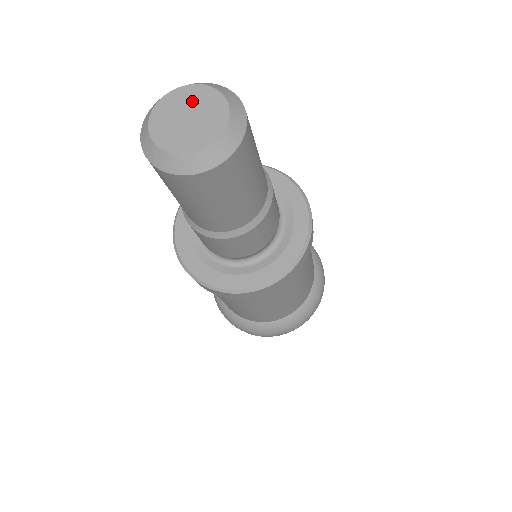
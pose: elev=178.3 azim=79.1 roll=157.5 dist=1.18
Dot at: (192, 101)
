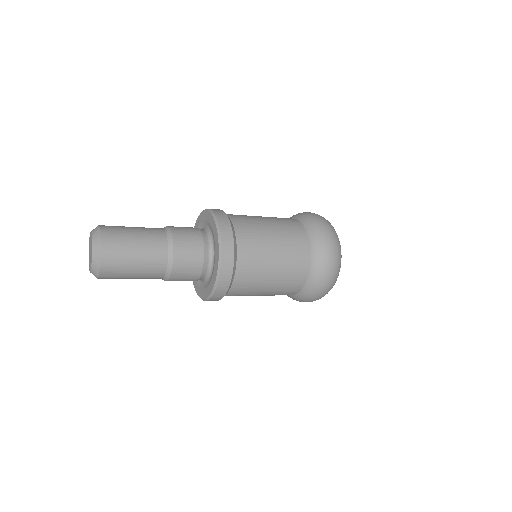
Dot at: (90, 244)
